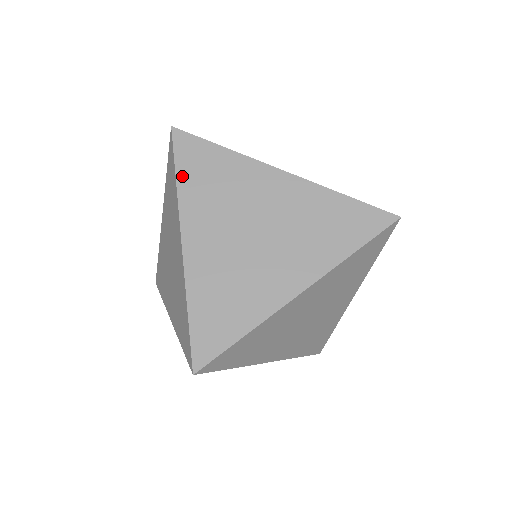
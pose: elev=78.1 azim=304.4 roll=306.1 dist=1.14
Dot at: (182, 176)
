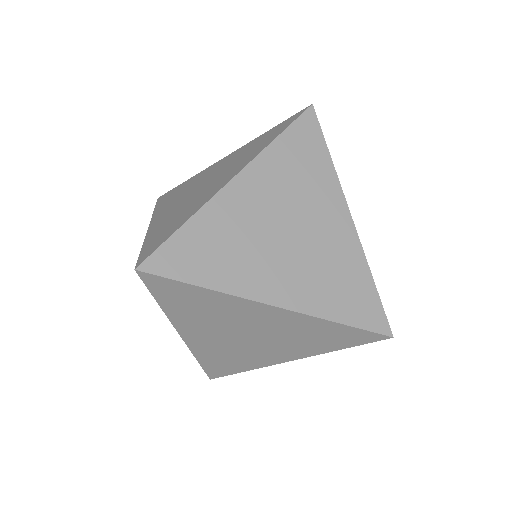
Dot at: (284, 139)
